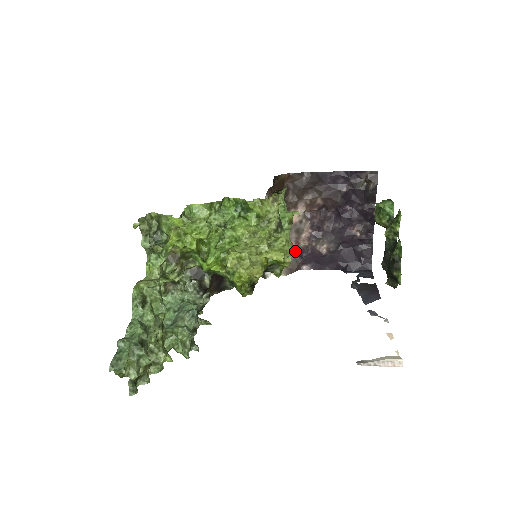
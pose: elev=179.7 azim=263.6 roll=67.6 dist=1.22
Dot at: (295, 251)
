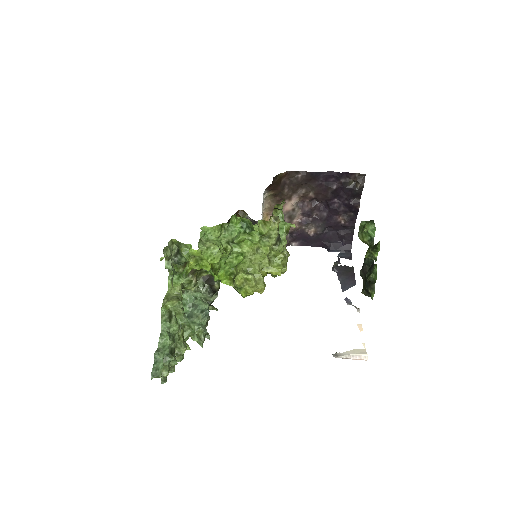
Dot at: occluded
